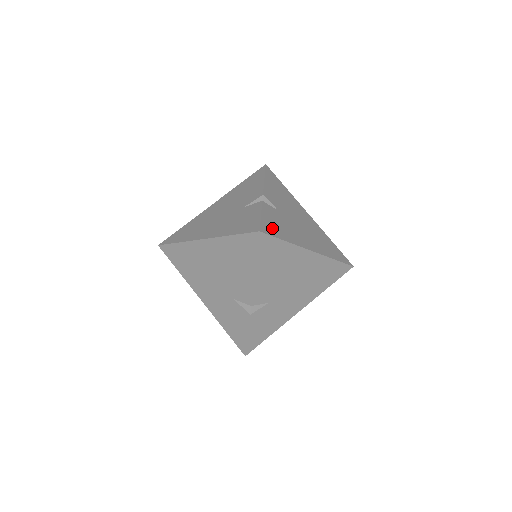
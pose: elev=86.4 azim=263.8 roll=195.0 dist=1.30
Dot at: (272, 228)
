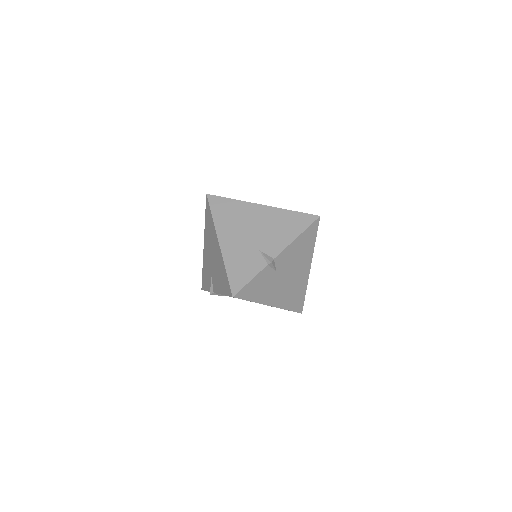
Dot at: occluded
